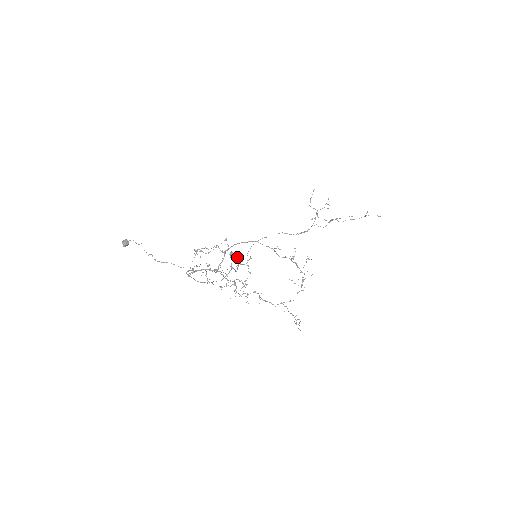
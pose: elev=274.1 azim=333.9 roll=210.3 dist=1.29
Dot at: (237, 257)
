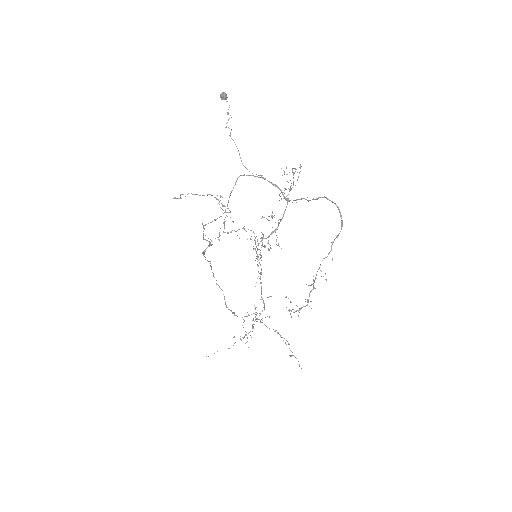
Dot at: occluded
